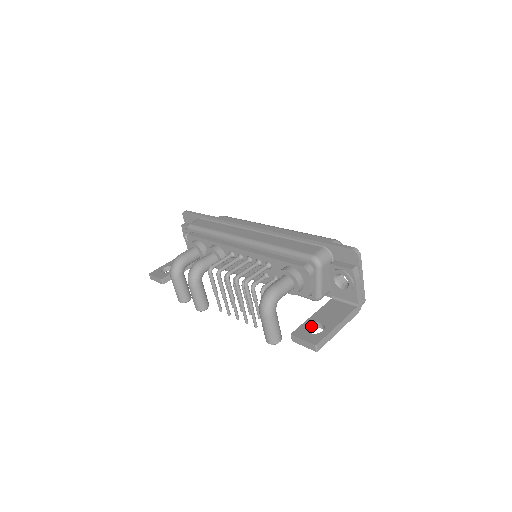
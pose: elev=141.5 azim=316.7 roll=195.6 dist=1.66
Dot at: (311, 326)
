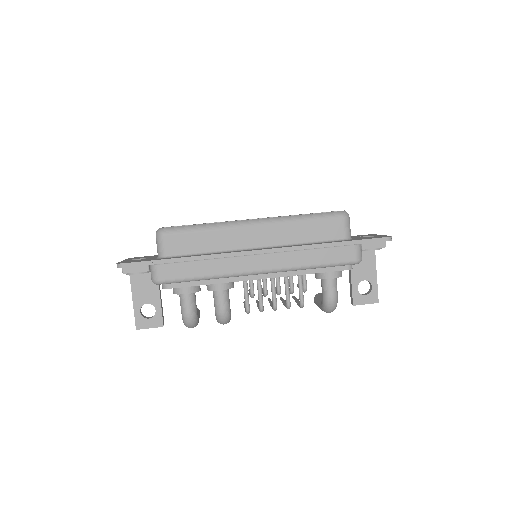
Dot at: (357, 286)
